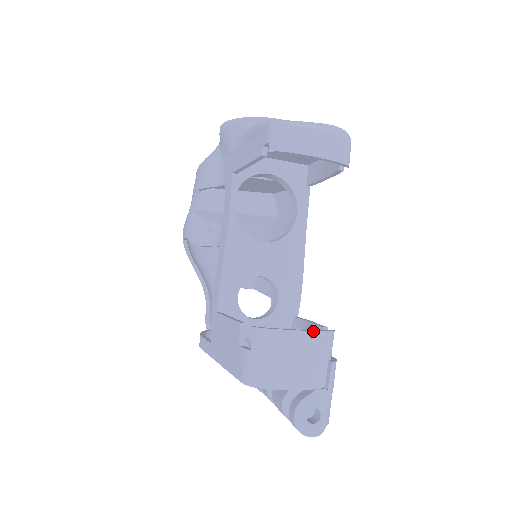
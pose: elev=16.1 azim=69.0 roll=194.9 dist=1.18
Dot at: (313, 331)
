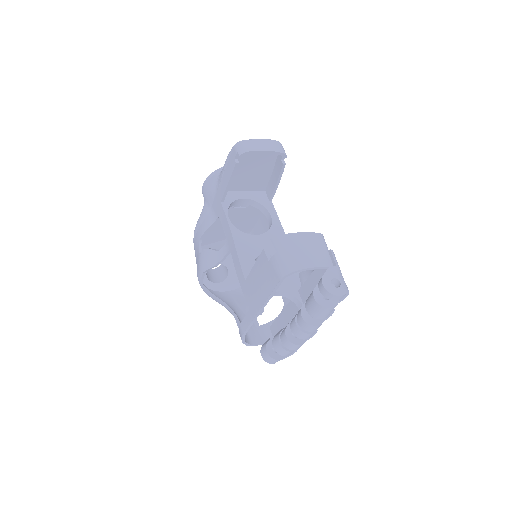
Dot at: (309, 232)
